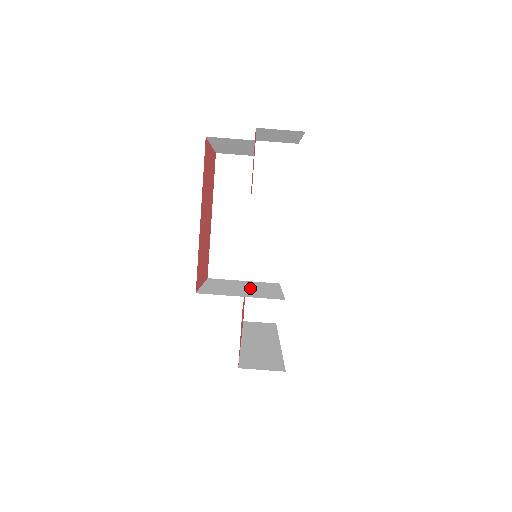
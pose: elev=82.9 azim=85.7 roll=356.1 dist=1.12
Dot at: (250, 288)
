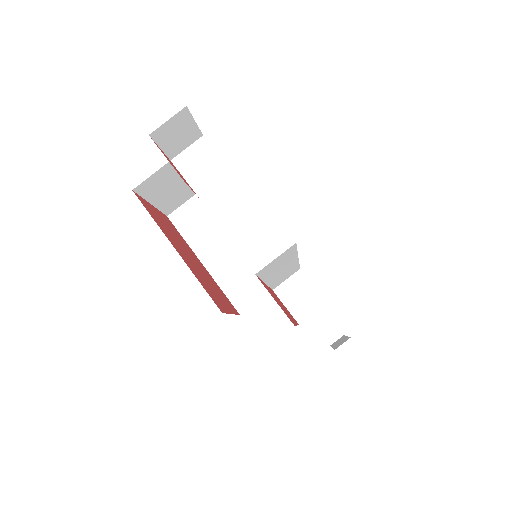
Dot at: (272, 283)
